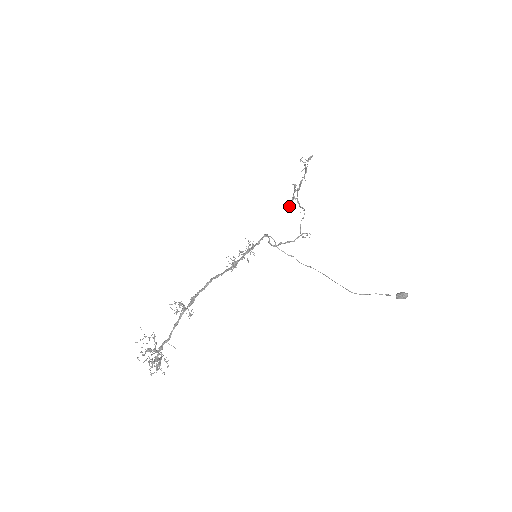
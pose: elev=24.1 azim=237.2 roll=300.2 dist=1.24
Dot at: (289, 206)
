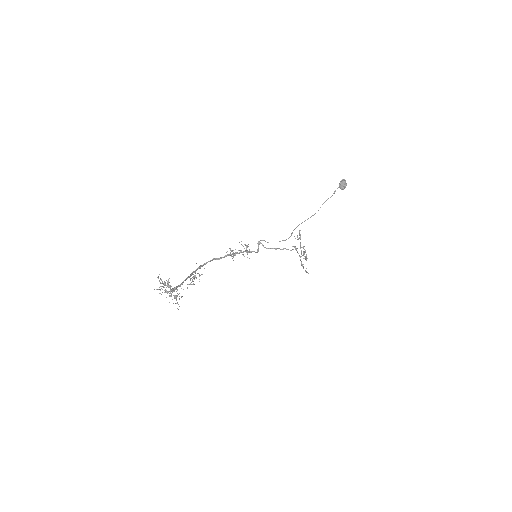
Dot at: (303, 268)
